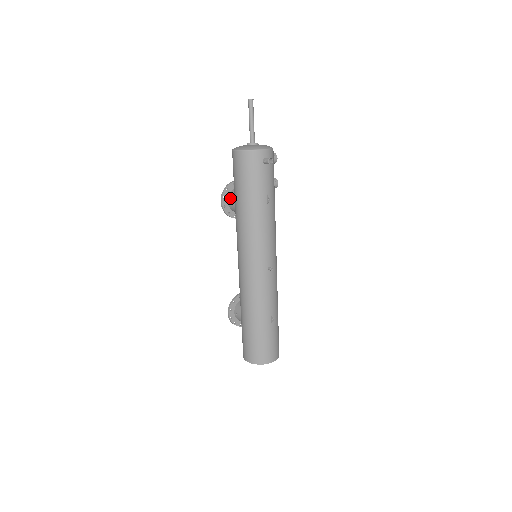
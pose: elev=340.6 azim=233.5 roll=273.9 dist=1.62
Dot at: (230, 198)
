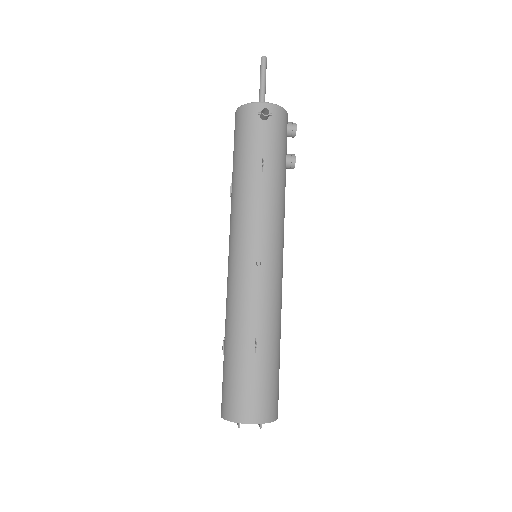
Dot at: occluded
